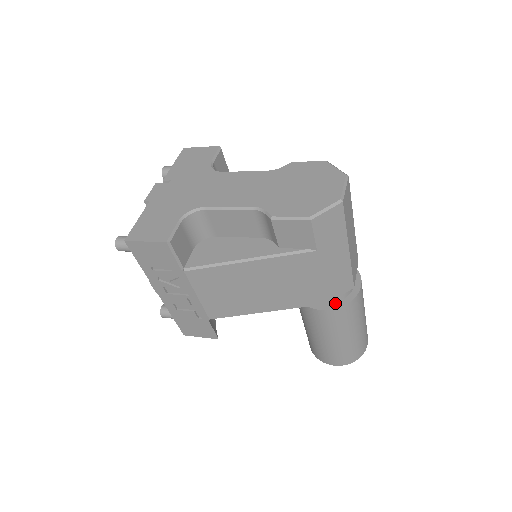
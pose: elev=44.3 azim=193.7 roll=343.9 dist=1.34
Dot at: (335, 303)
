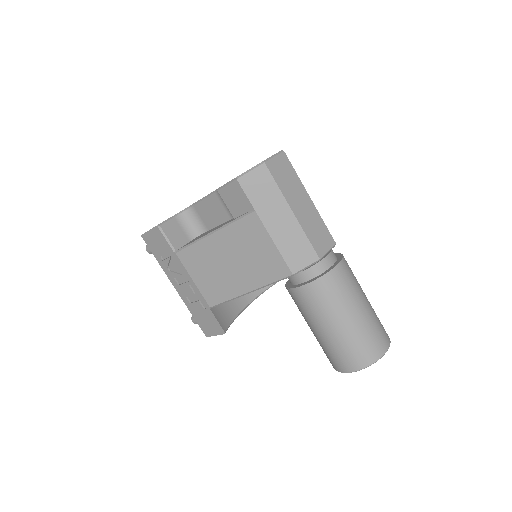
Dot at: (309, 280)
